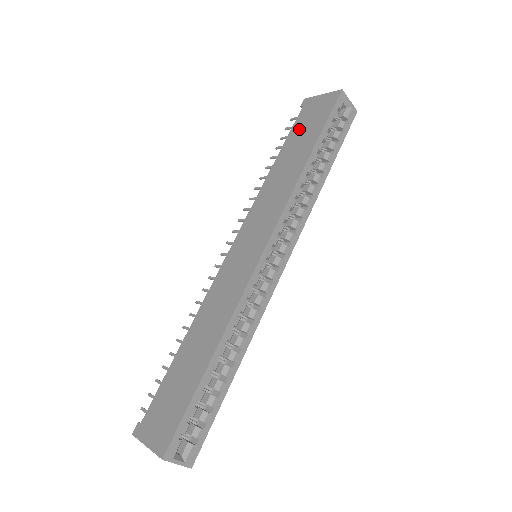
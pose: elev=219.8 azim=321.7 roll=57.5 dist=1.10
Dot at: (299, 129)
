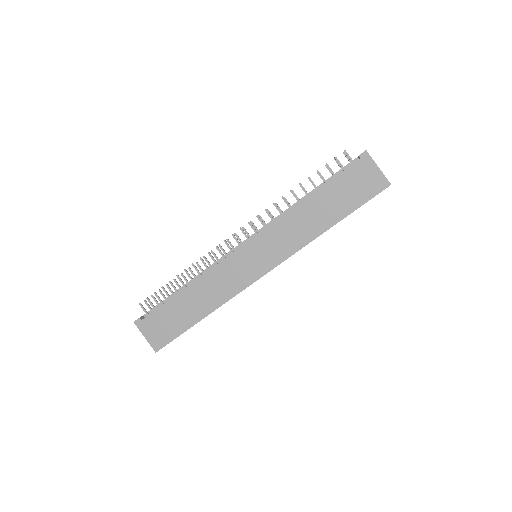
Dot at: (343, 185)
